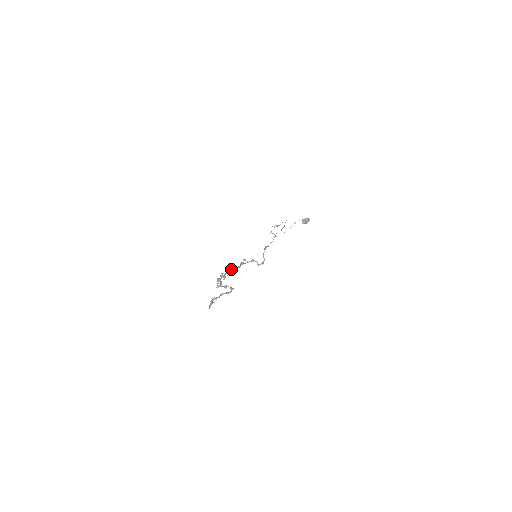
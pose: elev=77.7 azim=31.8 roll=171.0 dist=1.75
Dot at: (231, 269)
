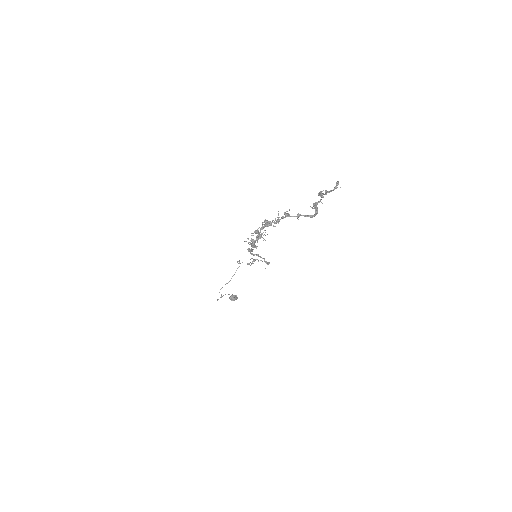
Dot at: (249, 242)
